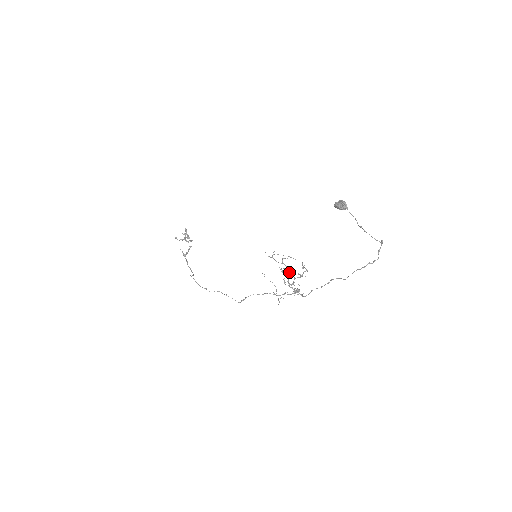
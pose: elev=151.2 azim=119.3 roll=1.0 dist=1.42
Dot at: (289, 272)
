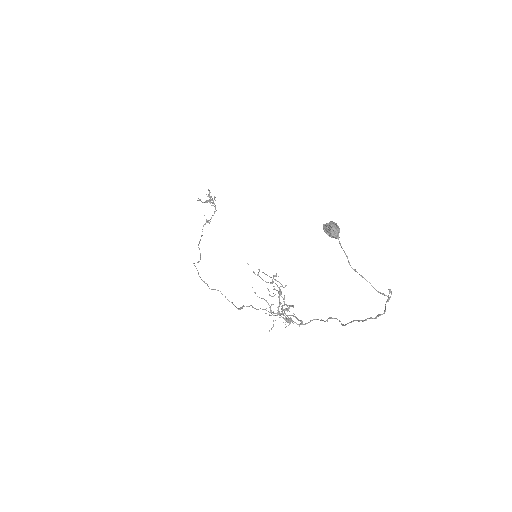
Dot at: (280, 295)
